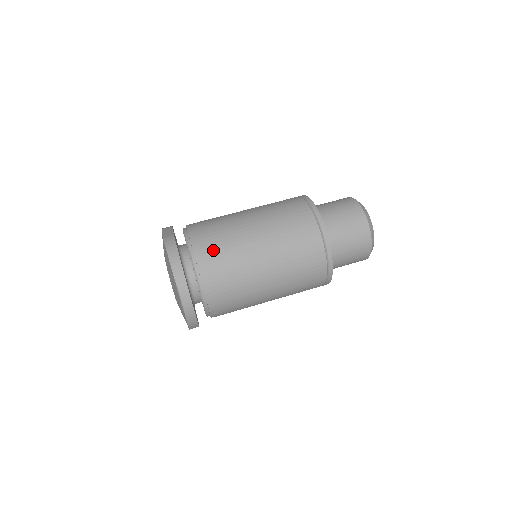
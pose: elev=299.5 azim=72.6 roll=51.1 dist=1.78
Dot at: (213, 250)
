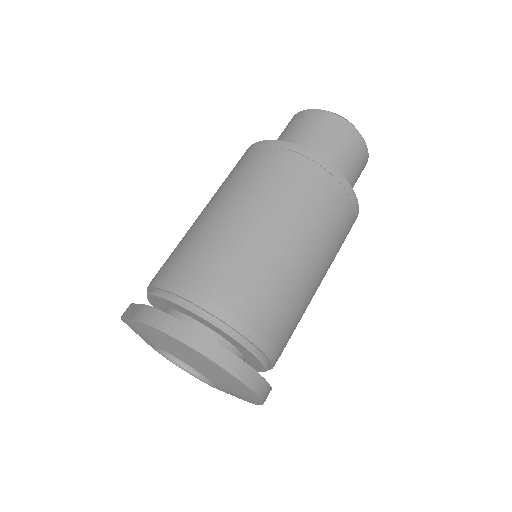
Dot at: (209, 277)
